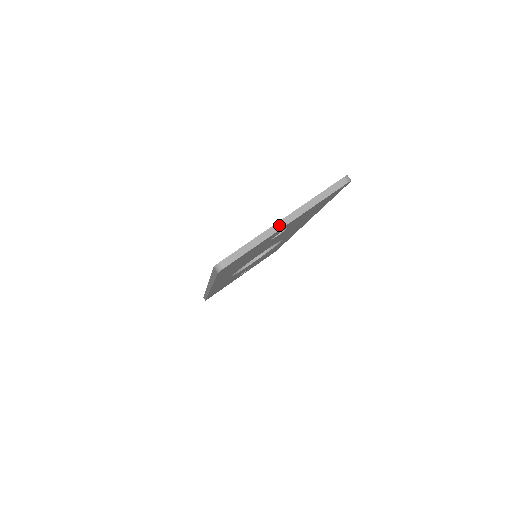
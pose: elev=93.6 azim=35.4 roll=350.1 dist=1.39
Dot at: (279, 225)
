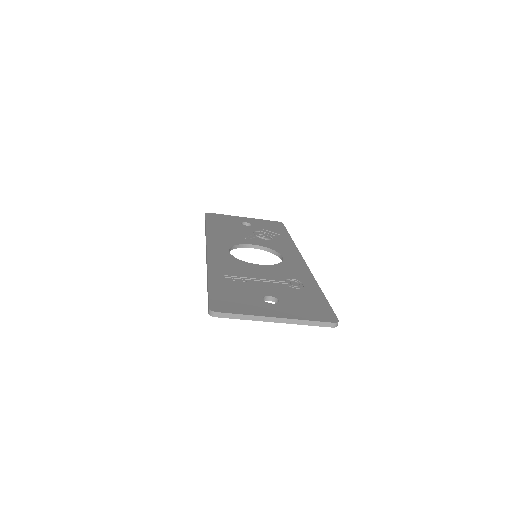
Dot at: (269, 319)
